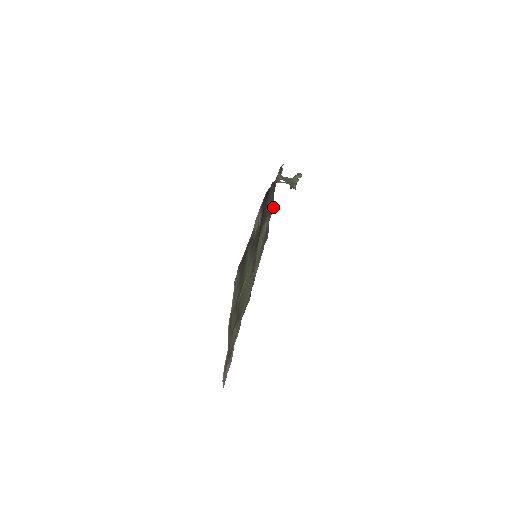
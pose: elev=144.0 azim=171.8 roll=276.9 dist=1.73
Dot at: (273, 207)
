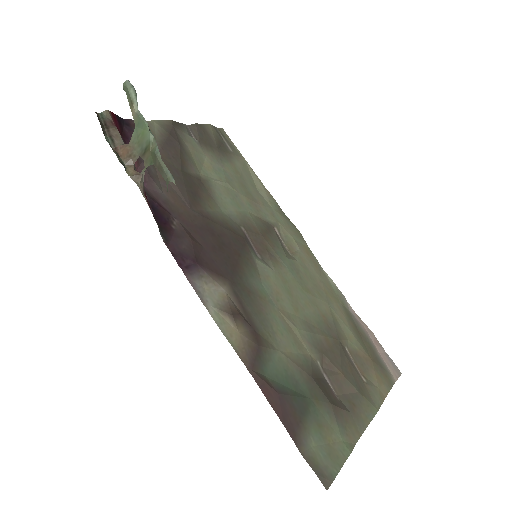
Dot at: (171, 138)
